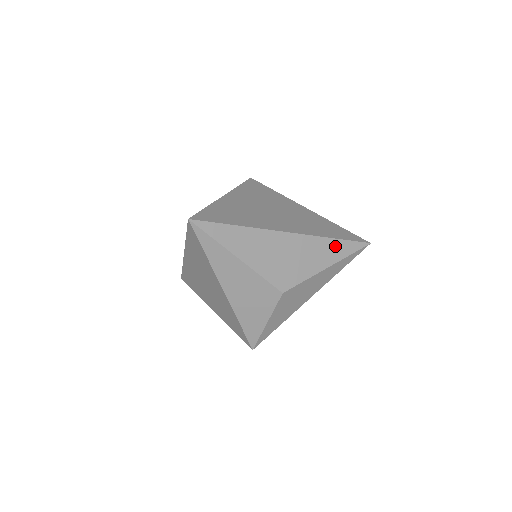
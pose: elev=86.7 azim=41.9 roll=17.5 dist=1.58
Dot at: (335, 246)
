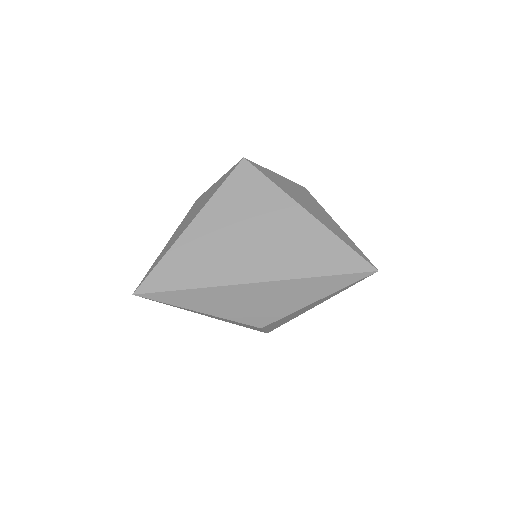
Dot at: (321, 283)
